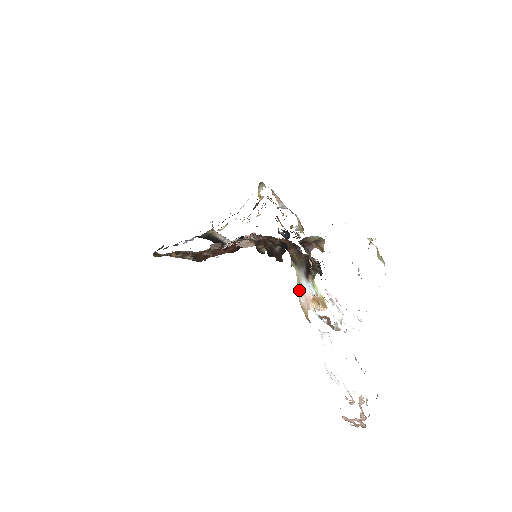
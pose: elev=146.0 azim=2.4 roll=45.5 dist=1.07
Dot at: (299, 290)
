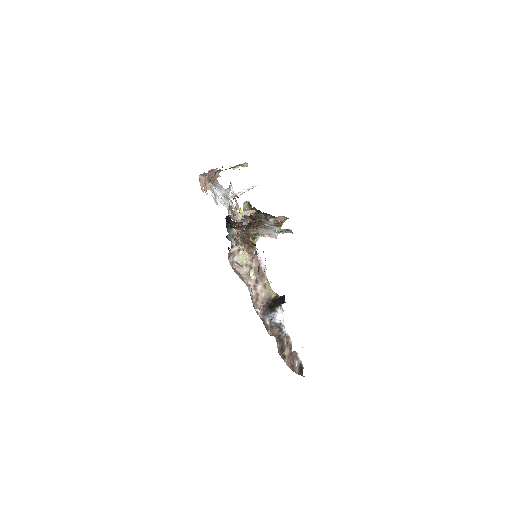
Dot at: occluded
